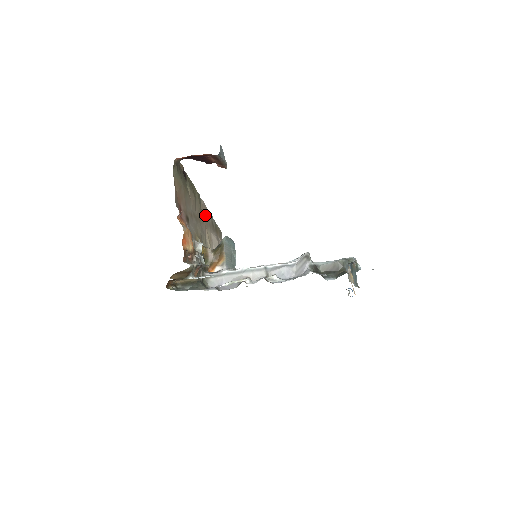
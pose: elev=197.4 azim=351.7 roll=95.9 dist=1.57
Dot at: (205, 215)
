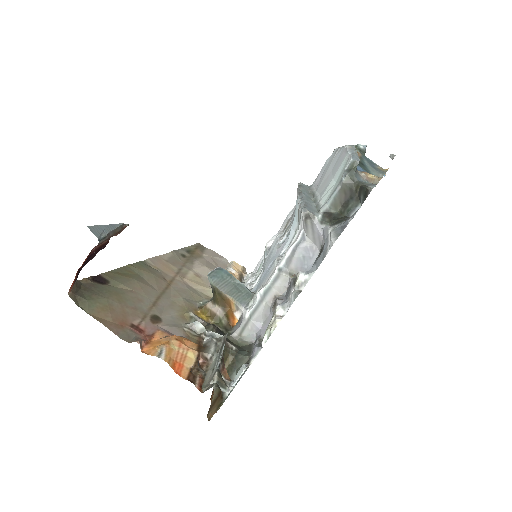
Dot at: (167, 267)
